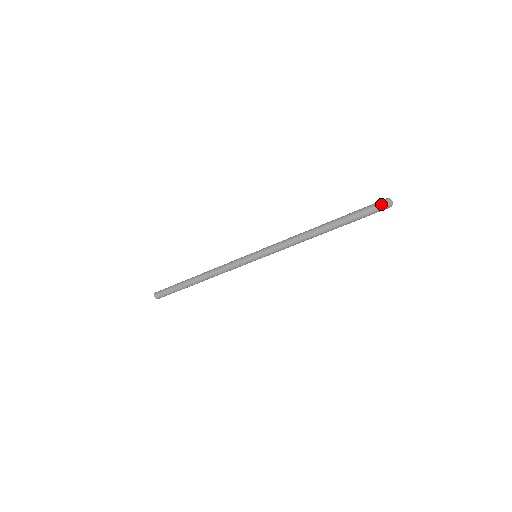
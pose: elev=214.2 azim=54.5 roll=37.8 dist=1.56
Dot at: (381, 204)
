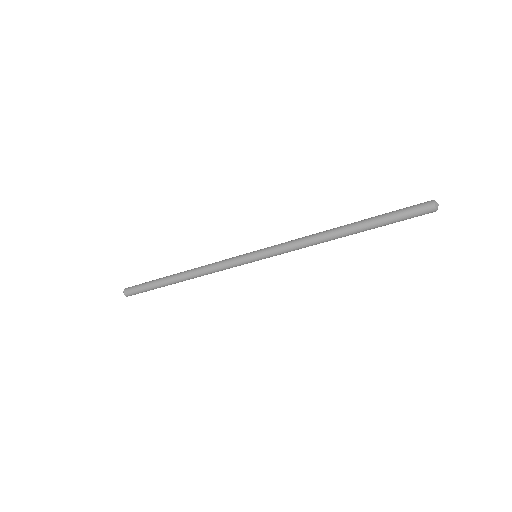
Dot at: (425, 211)
